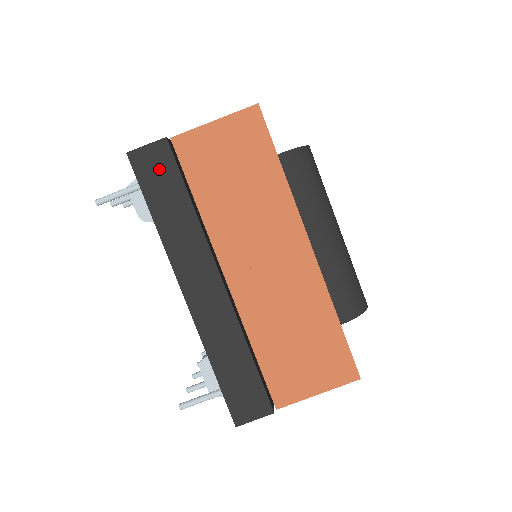
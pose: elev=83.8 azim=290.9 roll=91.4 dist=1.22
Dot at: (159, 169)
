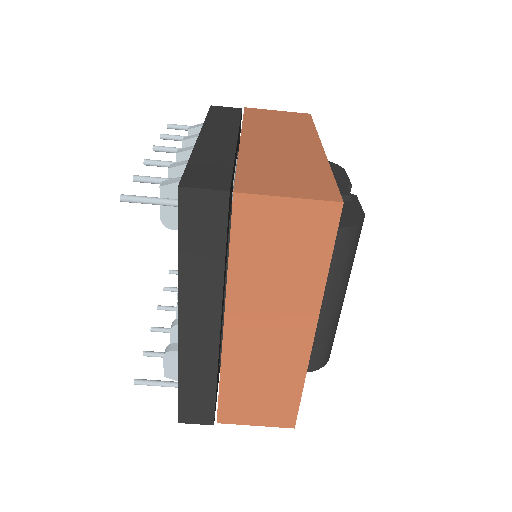
Dot at: (206, 218)
